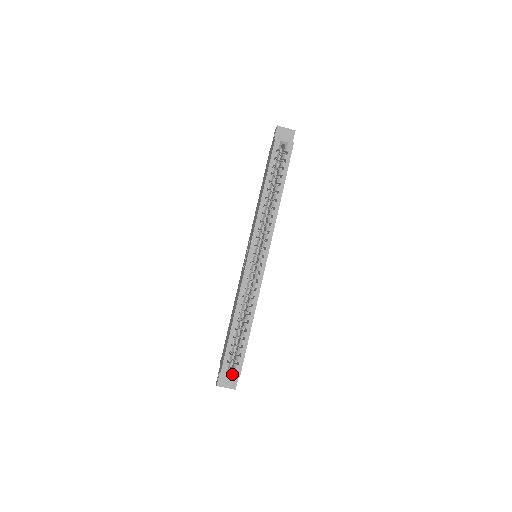
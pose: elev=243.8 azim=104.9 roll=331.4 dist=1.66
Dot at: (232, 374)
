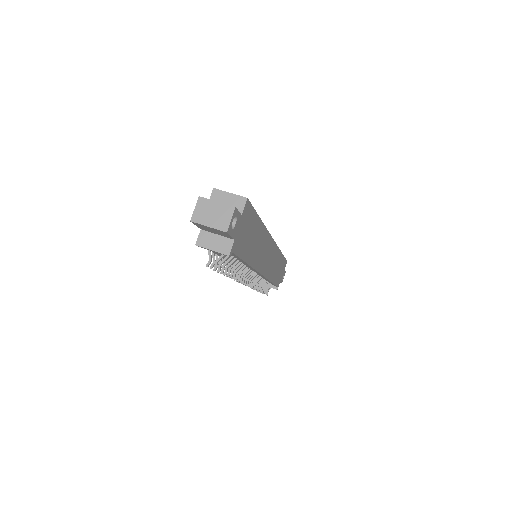
Dot at: (233, 194)
